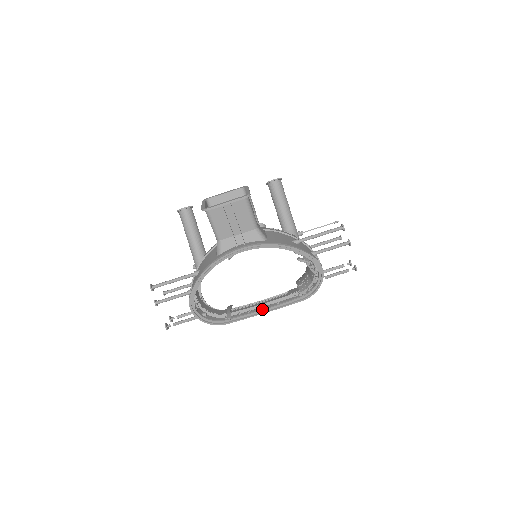
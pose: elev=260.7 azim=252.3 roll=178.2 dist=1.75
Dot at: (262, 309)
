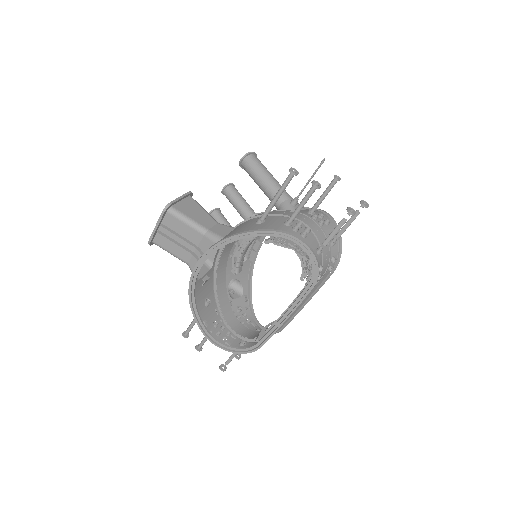
Dot at: occluded
